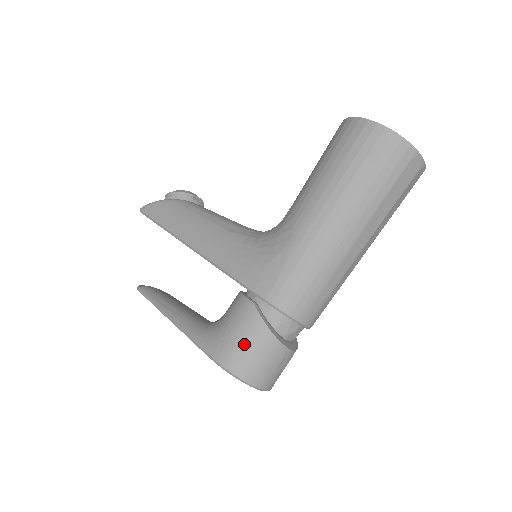
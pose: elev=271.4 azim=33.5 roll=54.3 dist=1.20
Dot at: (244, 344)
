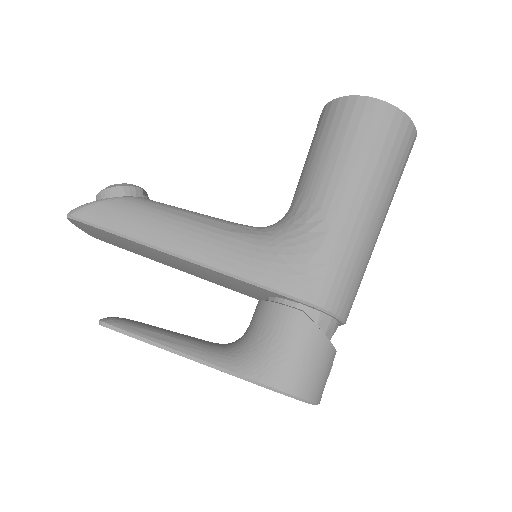
Dot at: (305, 361)
